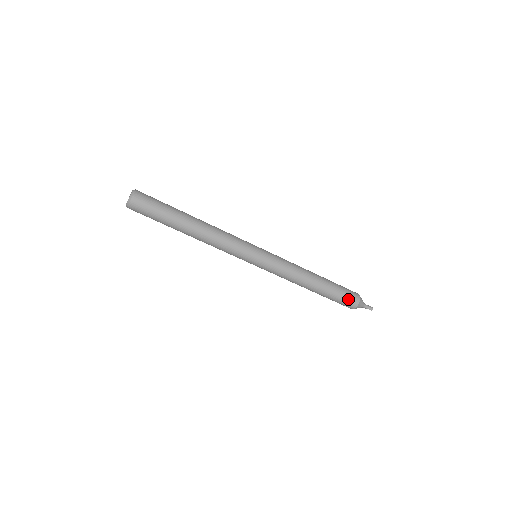
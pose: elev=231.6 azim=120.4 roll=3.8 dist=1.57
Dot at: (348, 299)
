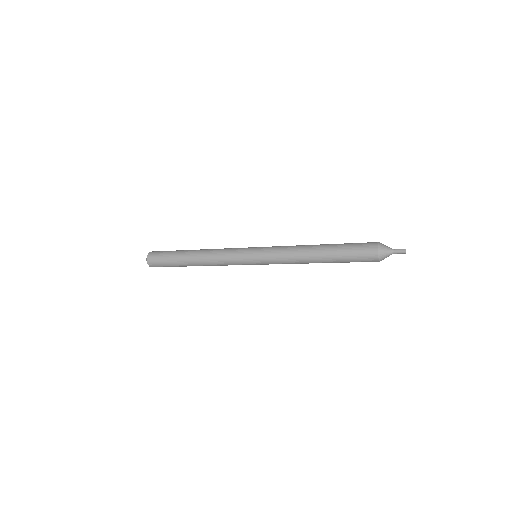
Dot at: occluded
